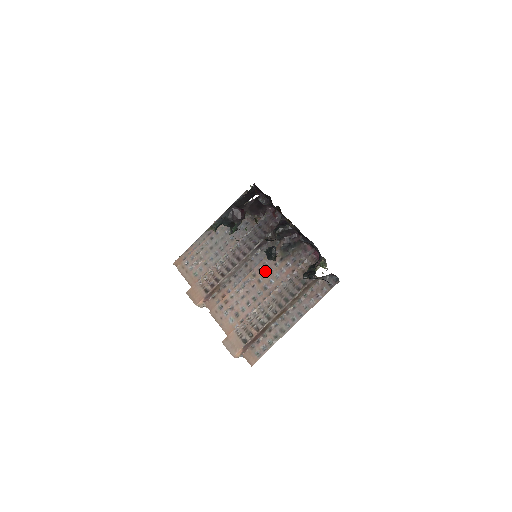
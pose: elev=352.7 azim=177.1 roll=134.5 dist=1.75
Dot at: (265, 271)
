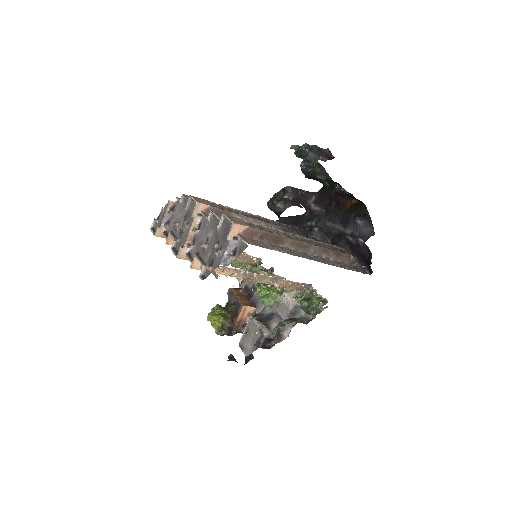
Dot at: occluded
